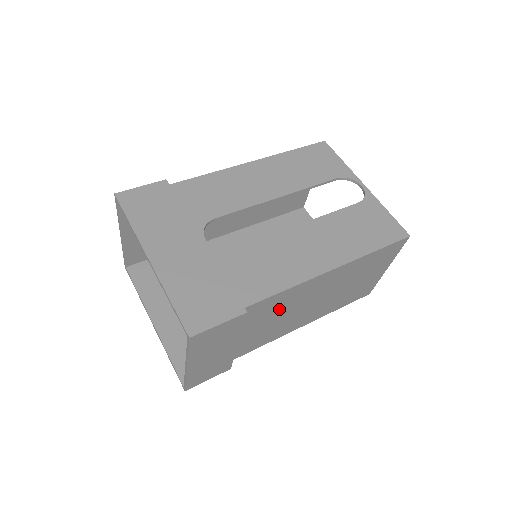
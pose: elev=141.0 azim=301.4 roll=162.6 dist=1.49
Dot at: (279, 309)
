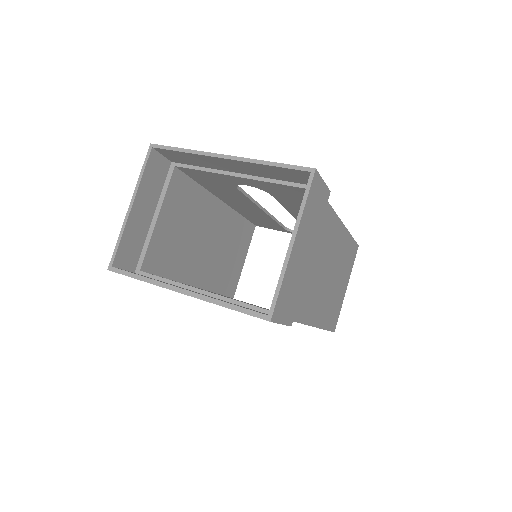
Dot at: (323, 245)
